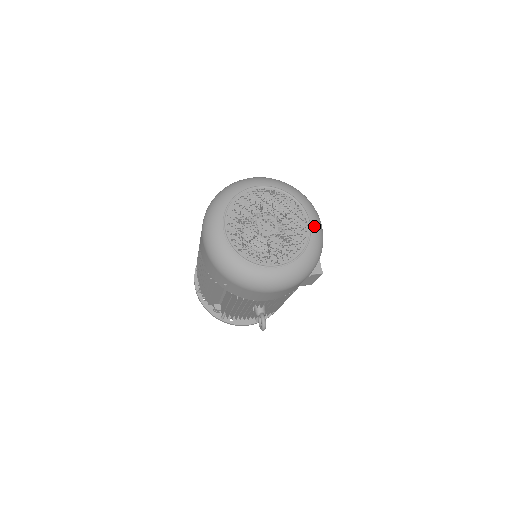
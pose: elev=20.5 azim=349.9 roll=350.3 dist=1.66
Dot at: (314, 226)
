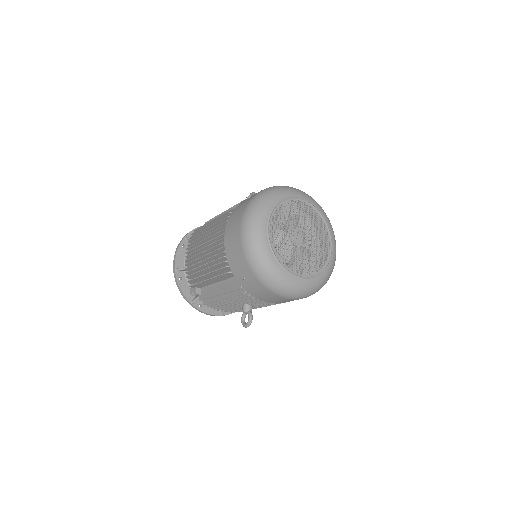
Dot at: (334, 251)
